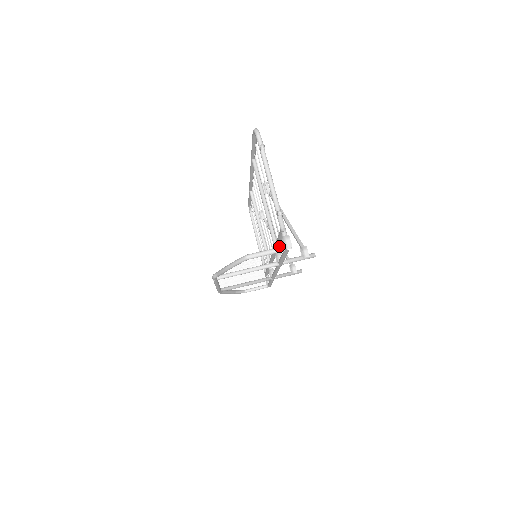
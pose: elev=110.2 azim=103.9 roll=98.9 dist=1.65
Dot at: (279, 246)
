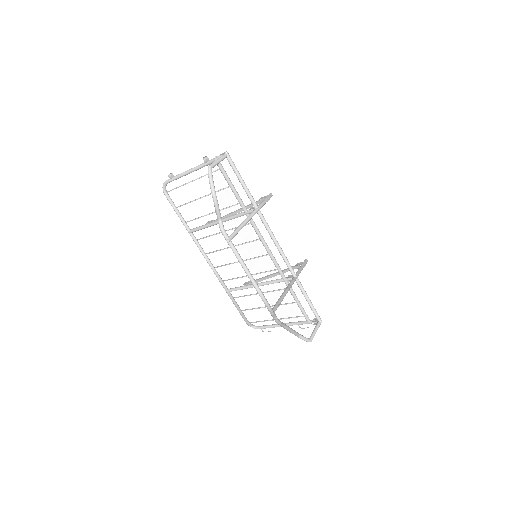
Dot at: occluded
